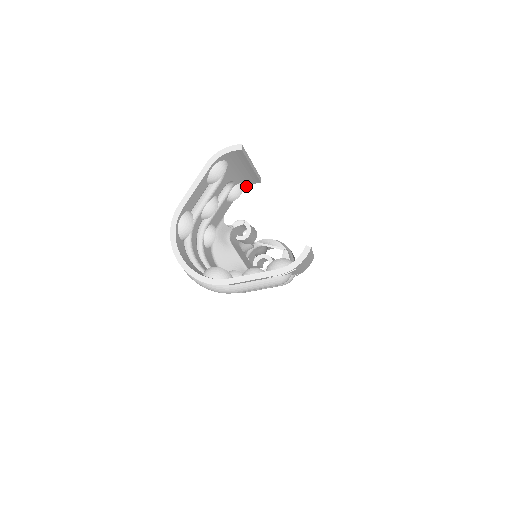
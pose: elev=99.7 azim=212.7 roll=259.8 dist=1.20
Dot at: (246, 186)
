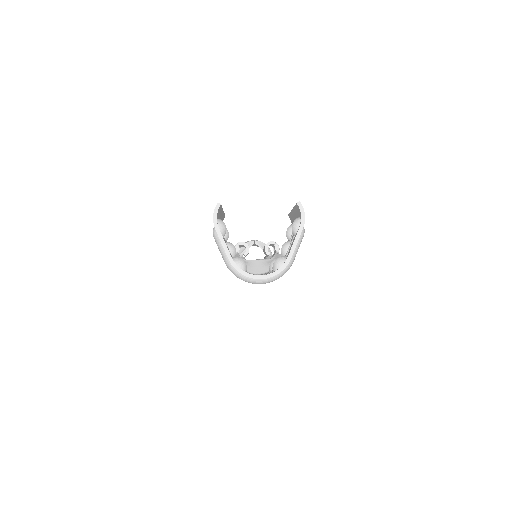
Dot at: occluded
